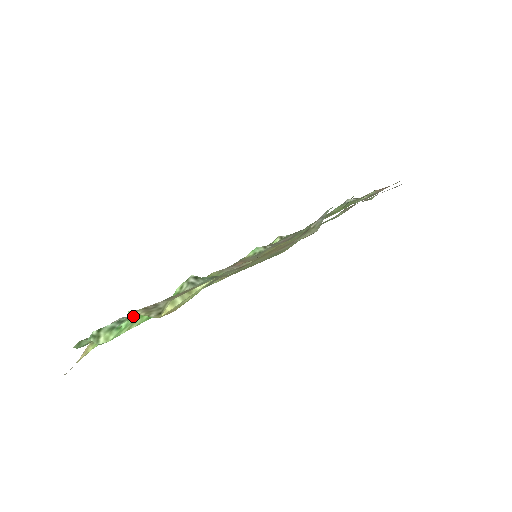
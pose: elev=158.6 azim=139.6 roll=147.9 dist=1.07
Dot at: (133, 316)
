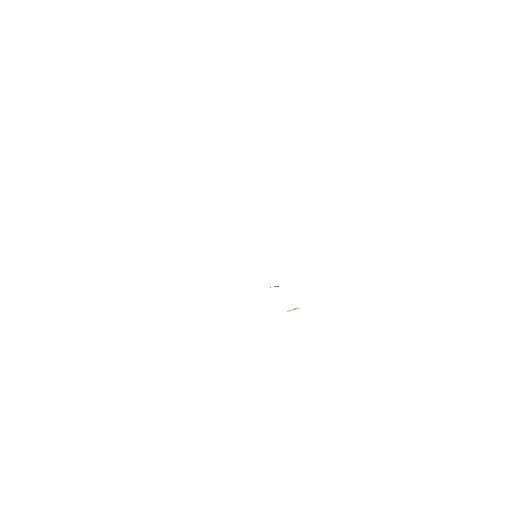
Dot at: occluded
